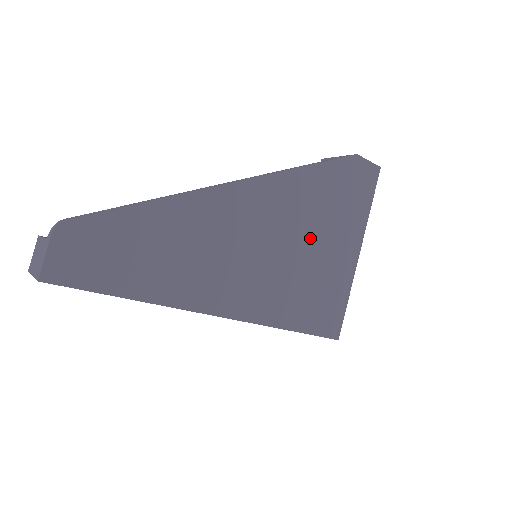
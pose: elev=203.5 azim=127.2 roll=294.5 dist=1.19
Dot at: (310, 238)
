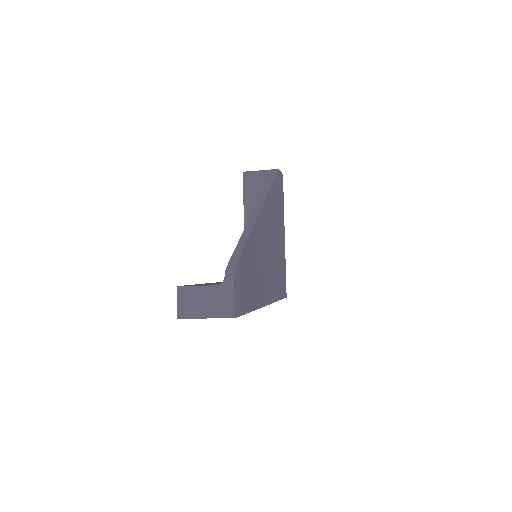
Dot at: (276, 234)
